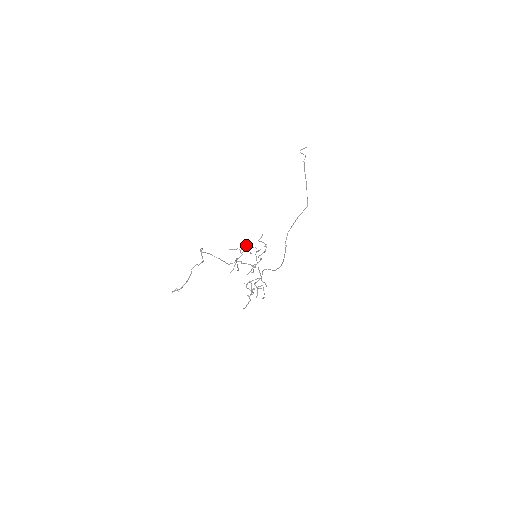
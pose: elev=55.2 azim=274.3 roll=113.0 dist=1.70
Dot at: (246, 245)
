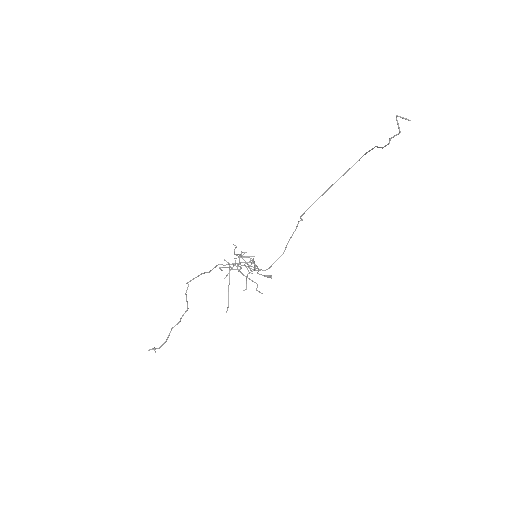
Dot at: (247, 262)
